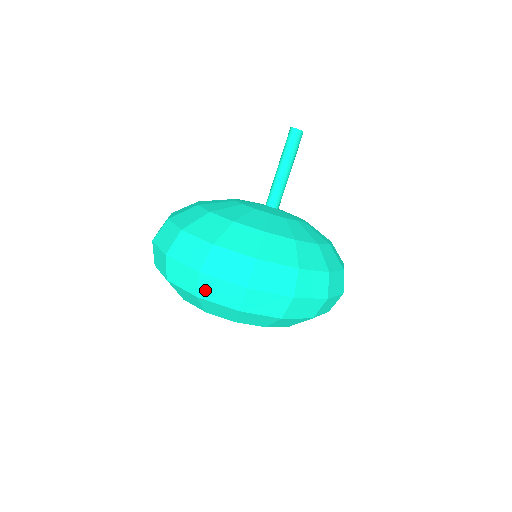
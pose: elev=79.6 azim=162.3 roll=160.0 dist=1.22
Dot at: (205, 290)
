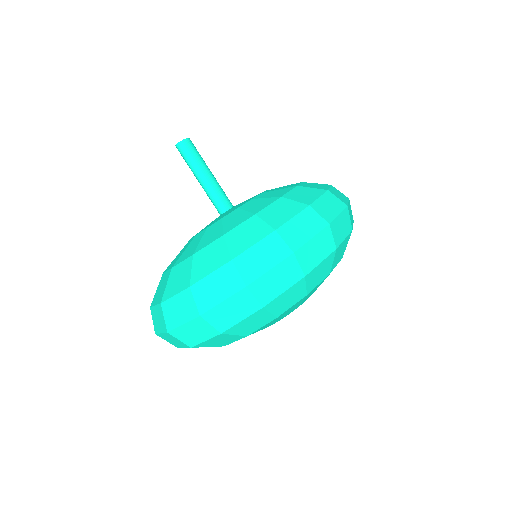
Dot at: (187, 340)
